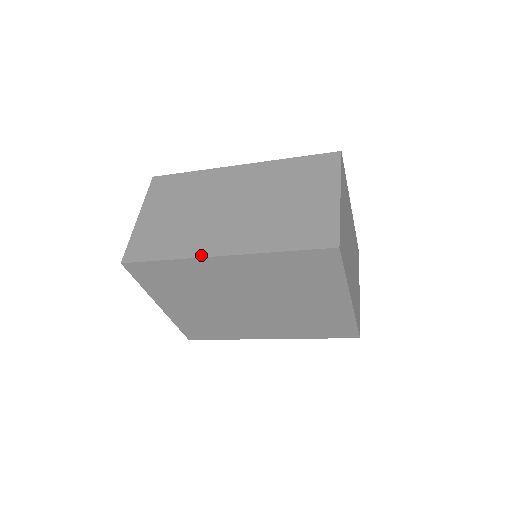
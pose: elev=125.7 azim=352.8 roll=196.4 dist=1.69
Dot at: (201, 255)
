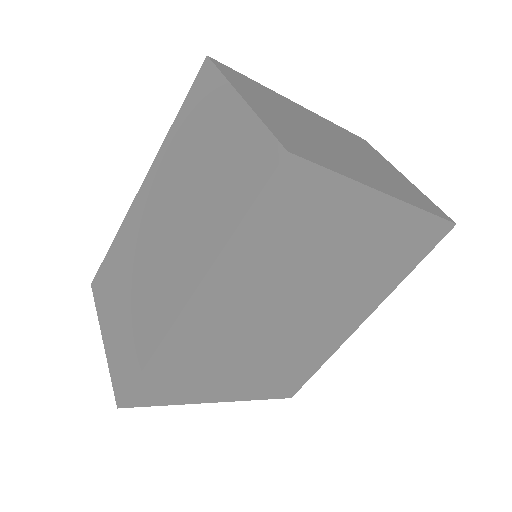
Dot at: (170, 324)
